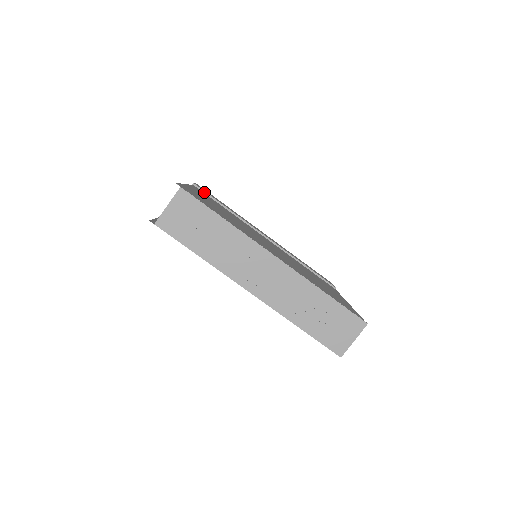
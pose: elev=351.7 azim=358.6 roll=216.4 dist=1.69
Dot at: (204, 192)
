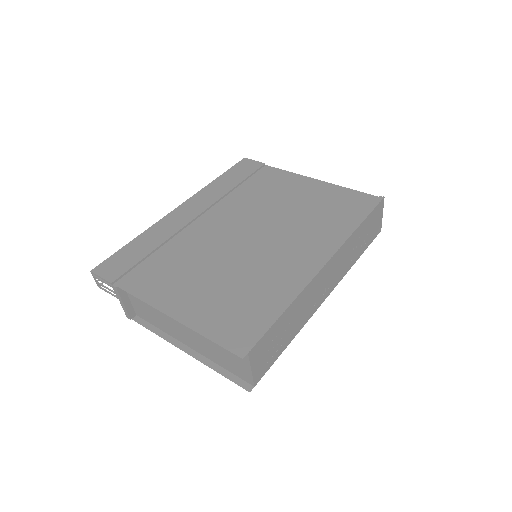
Dot at: (127, 273)
